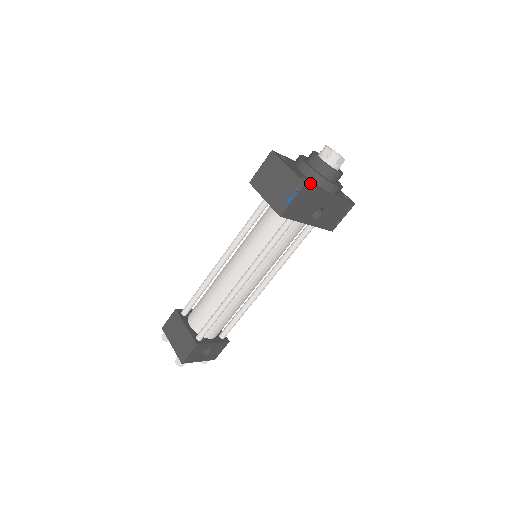
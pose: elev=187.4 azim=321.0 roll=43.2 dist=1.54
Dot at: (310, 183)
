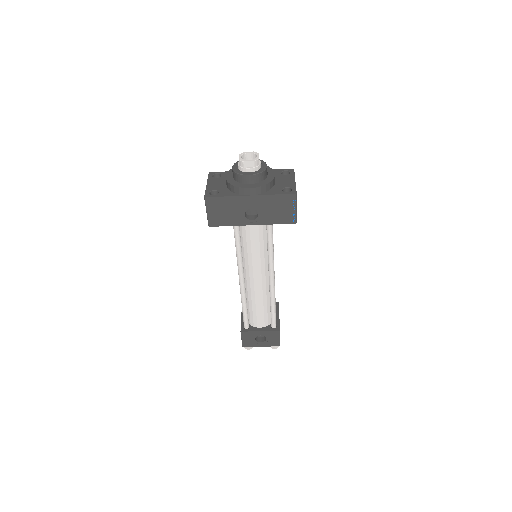
Dot at: (217, 194)
